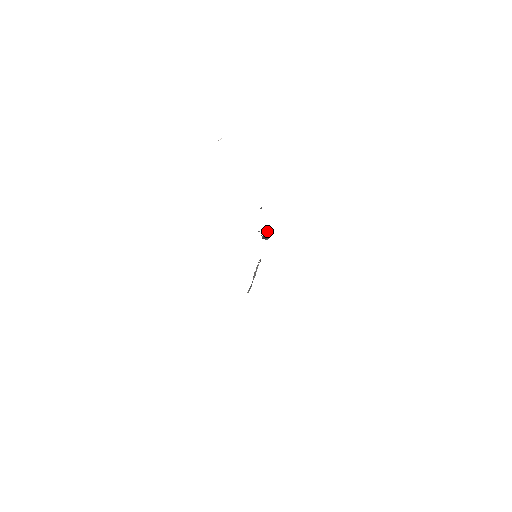
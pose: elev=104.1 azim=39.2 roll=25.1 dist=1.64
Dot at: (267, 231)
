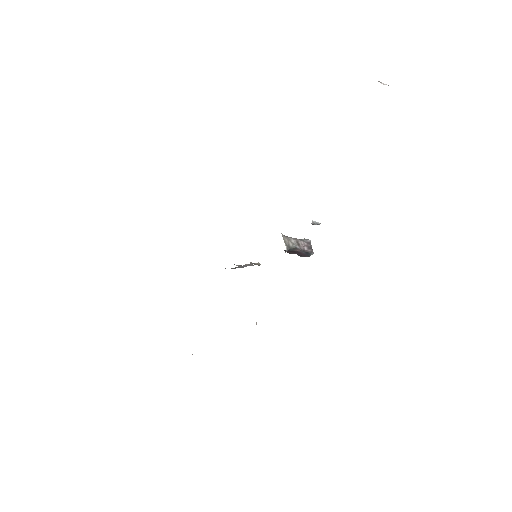
Dot at: (302, 250)
